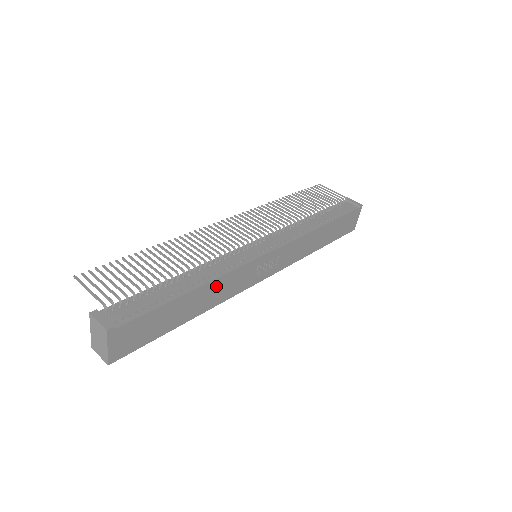
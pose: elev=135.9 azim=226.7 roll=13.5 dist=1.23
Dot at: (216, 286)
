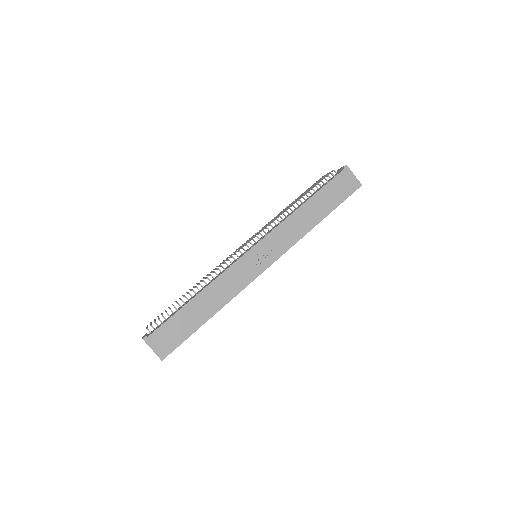
Dot at: (216, 288)
